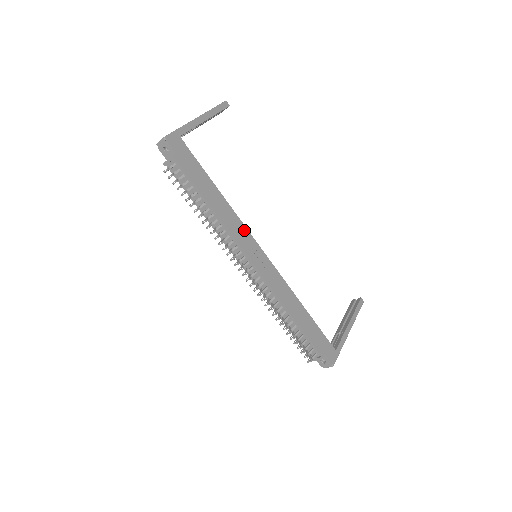
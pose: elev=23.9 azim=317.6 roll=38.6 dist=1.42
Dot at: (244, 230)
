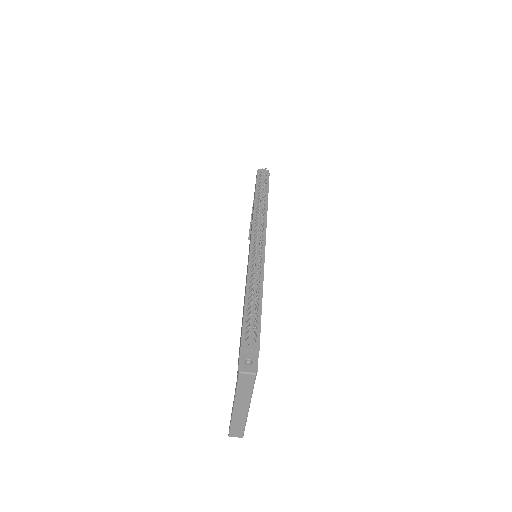
Dot at: occluded
